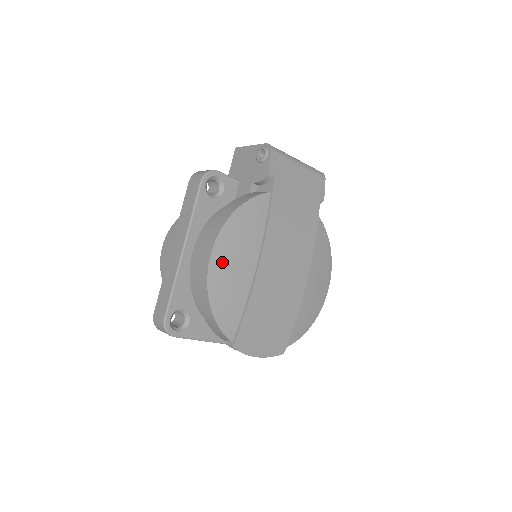
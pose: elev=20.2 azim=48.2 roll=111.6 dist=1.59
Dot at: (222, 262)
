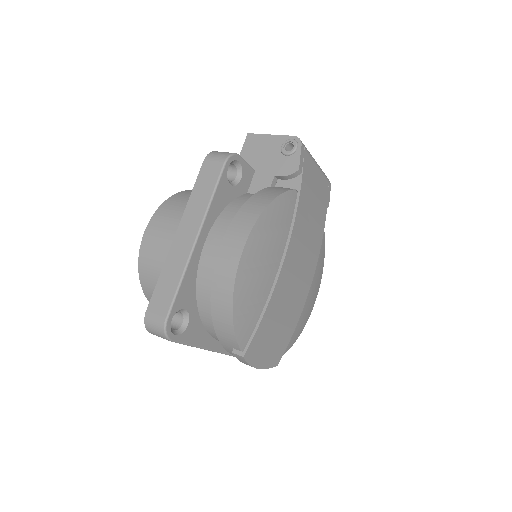
Dot at: (251, 260)
